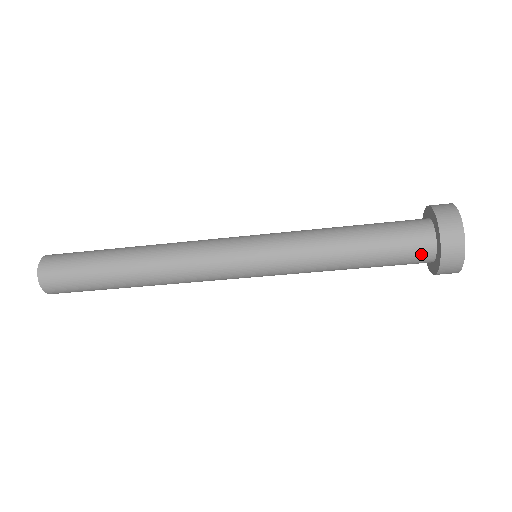
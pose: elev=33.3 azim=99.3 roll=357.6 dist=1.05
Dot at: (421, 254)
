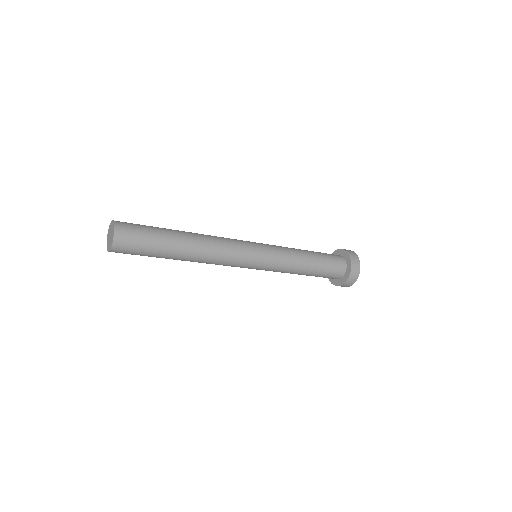
Dot at: (336, 276)
